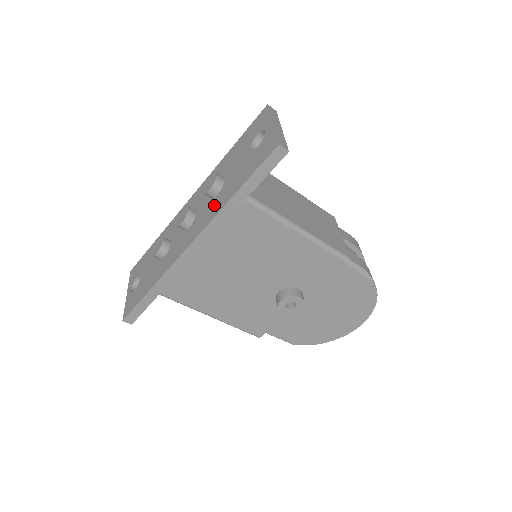
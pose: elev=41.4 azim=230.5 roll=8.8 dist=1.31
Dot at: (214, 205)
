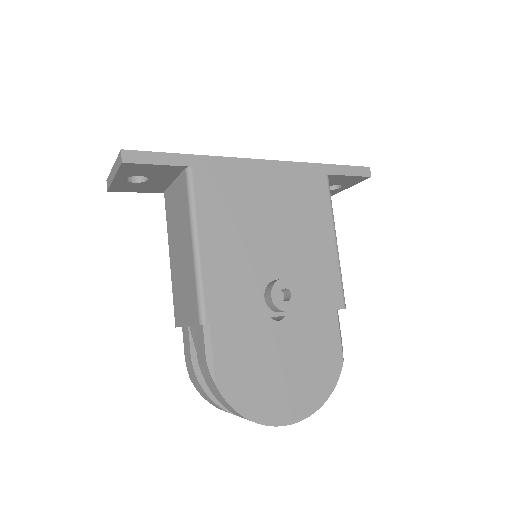
Dot at: occluded
